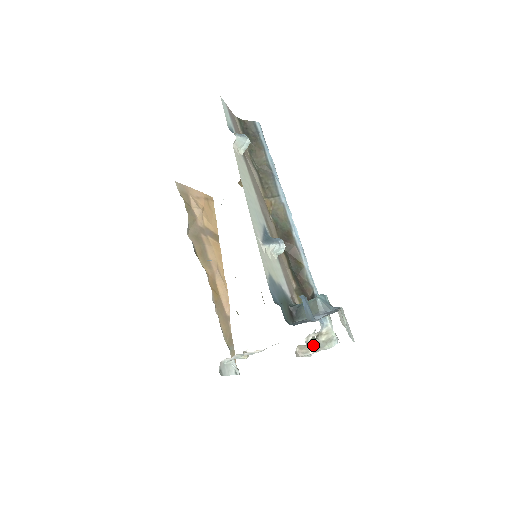
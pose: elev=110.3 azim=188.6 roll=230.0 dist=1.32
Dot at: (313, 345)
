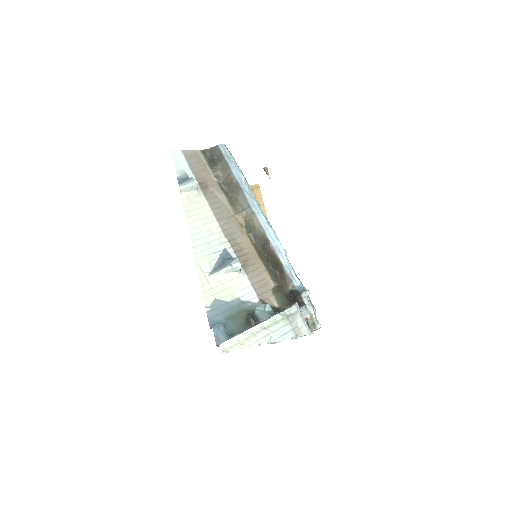
Dot at: occluded
